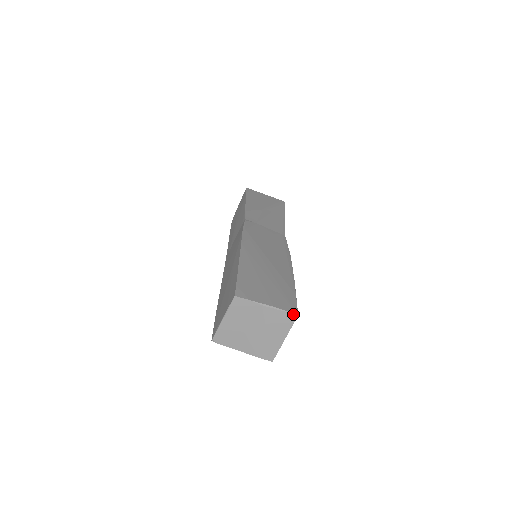
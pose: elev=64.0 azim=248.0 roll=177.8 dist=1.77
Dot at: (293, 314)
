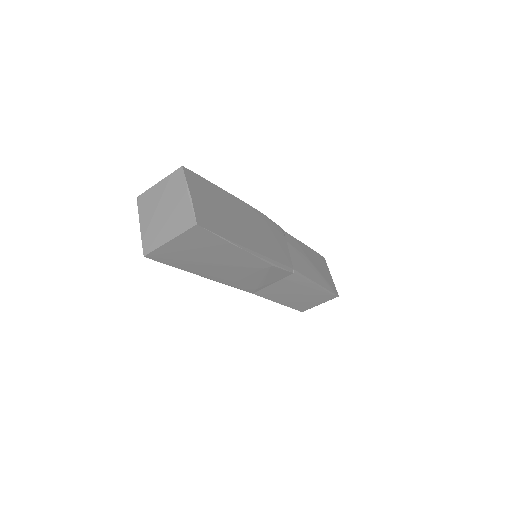
Dot at: (195, 220)
